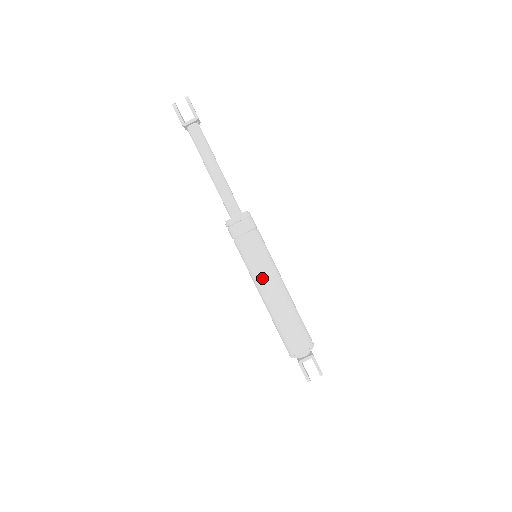
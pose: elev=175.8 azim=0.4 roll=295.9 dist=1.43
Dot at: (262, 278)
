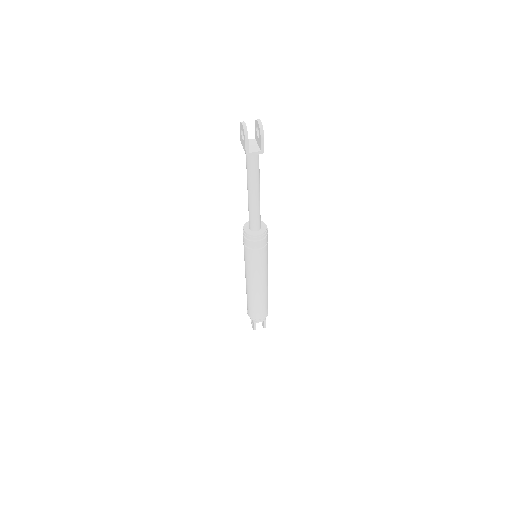
Dot at: (256, 277)
